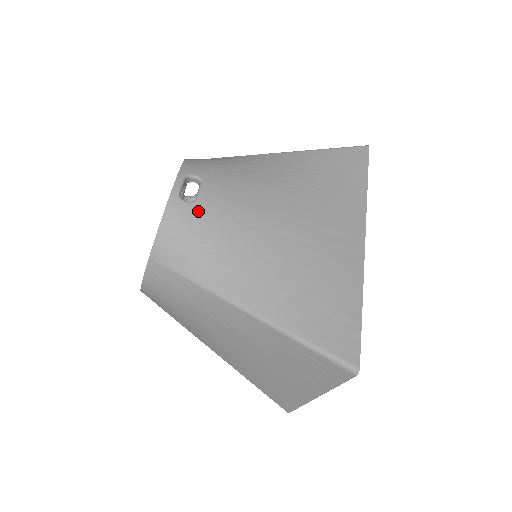
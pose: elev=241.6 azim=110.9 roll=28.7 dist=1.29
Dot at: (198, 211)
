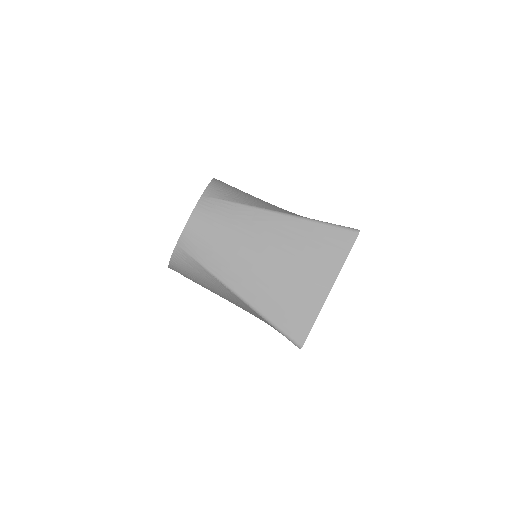
Dot at: occluded
